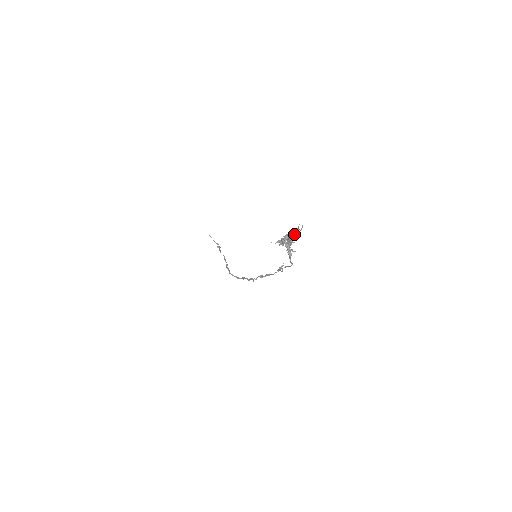
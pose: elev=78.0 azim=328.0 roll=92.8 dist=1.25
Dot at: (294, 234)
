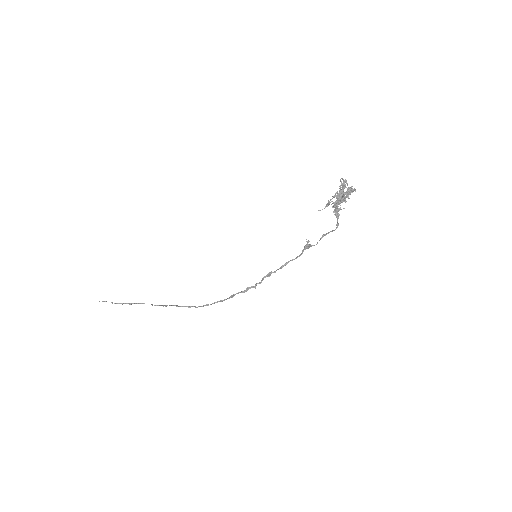
Dot at: (342, 189)
